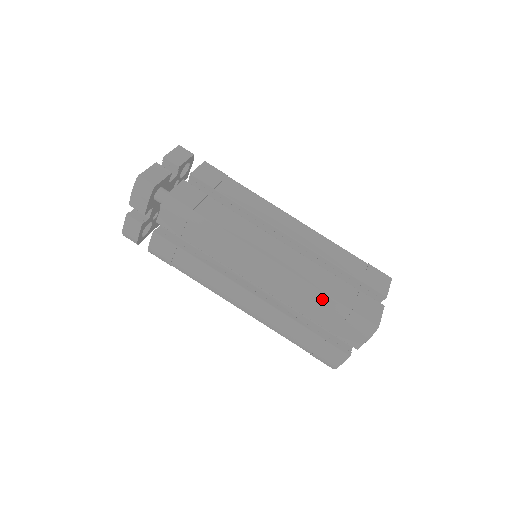
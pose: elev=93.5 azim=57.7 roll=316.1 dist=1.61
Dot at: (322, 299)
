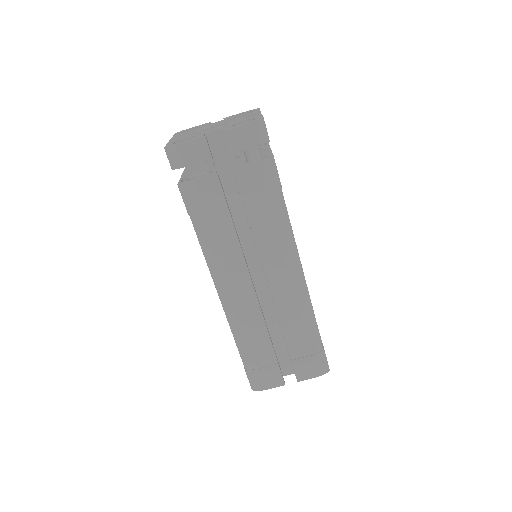
Dot at: (313, 329)
